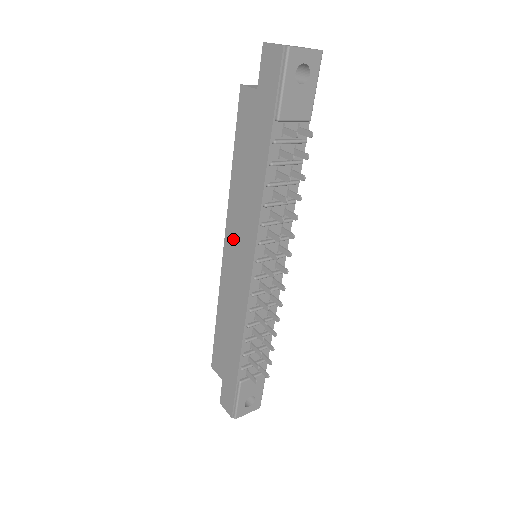
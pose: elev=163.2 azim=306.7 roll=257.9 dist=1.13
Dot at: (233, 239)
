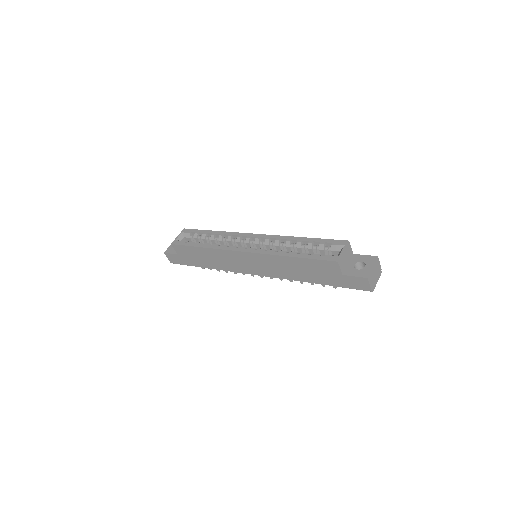
Dot at: (255, 260)
